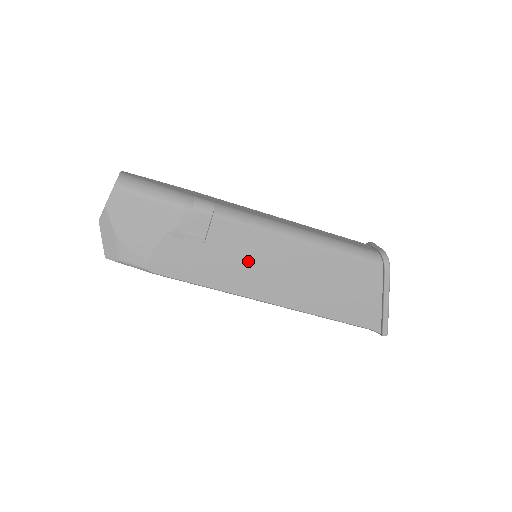
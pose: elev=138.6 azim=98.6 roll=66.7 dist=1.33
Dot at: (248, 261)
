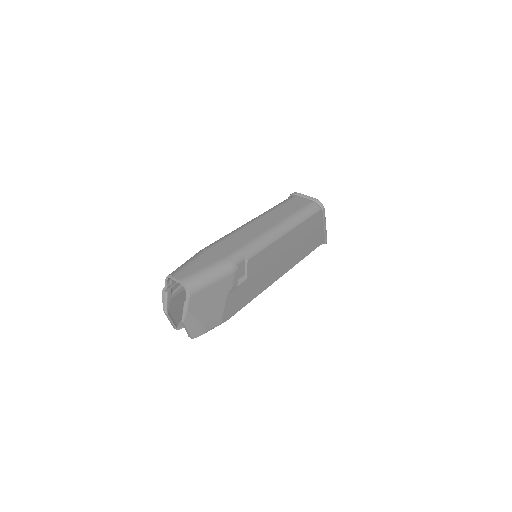
Dot at: (267, 267)
